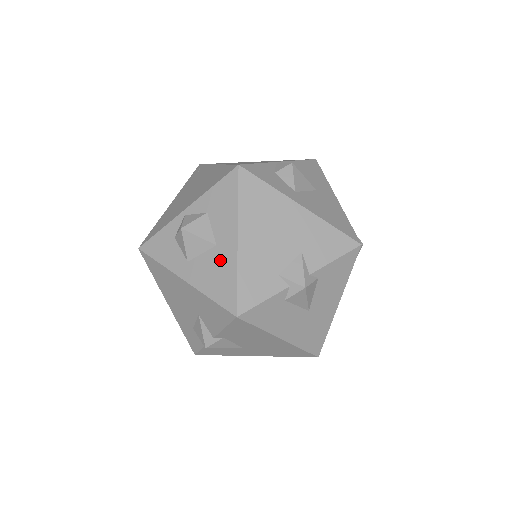
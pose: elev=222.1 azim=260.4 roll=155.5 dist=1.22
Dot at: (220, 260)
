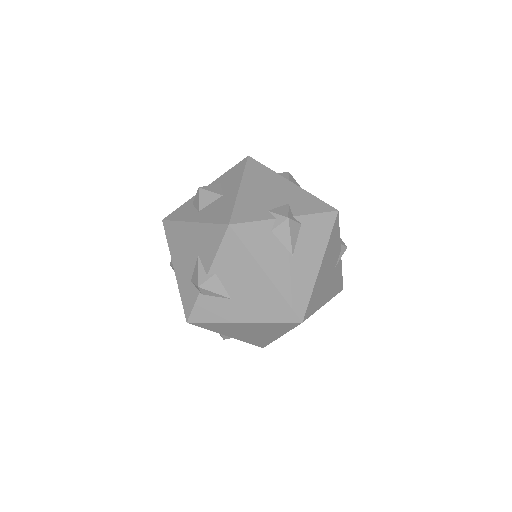
Dot at: (224, 201)
